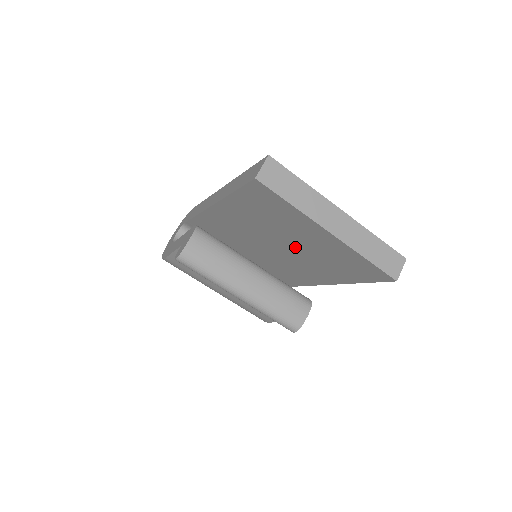
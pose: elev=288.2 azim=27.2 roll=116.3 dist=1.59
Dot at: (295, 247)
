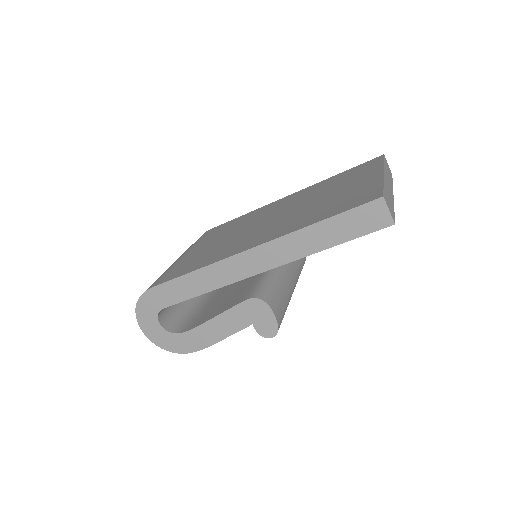
Dot at: occluded
